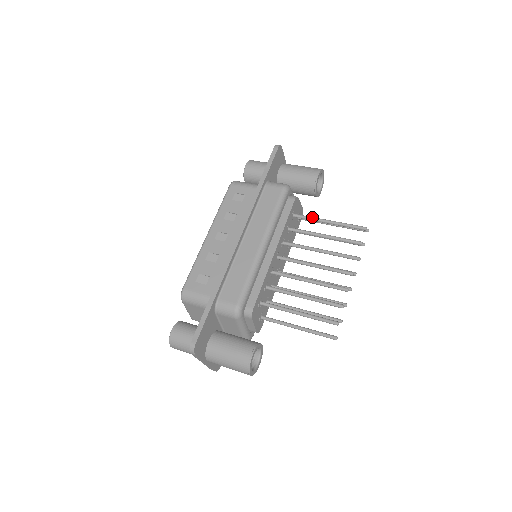
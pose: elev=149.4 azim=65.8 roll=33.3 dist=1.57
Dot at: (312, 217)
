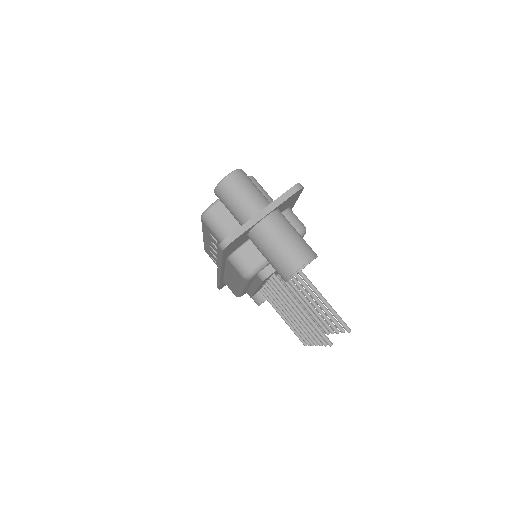
Dot at: occluded
